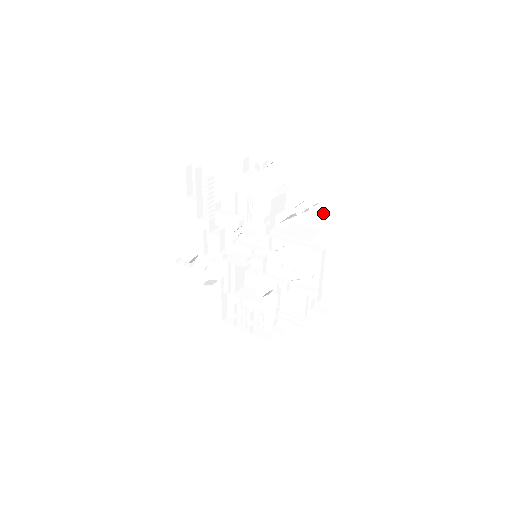
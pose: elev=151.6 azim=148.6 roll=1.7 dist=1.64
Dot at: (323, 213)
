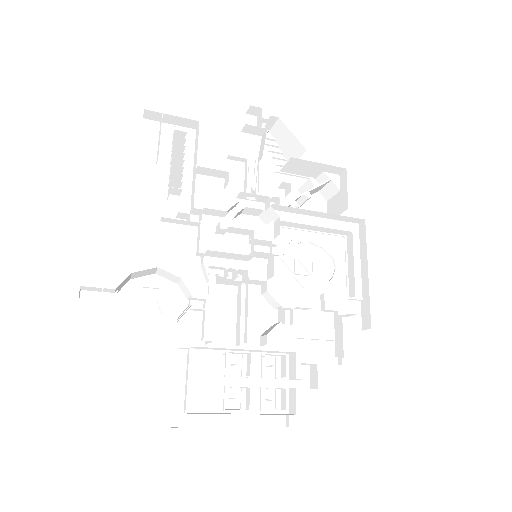
Dot at: (324, 202)
